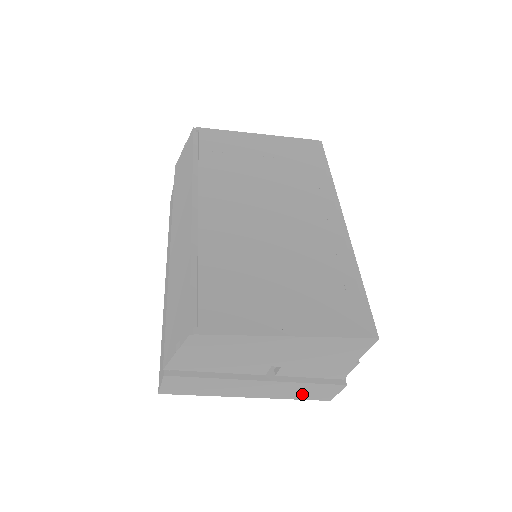
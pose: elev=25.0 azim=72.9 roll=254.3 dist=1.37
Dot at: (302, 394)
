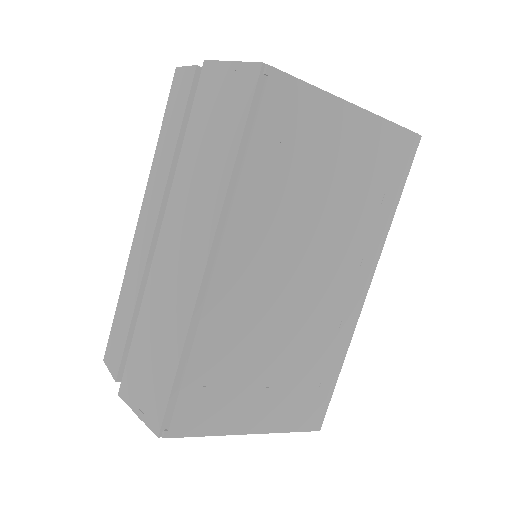
Dot at: occluded
